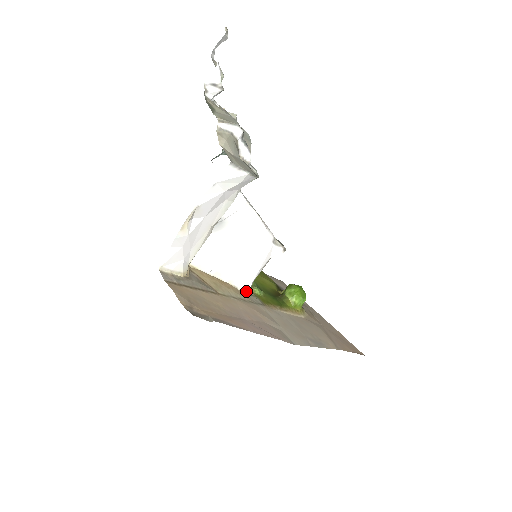
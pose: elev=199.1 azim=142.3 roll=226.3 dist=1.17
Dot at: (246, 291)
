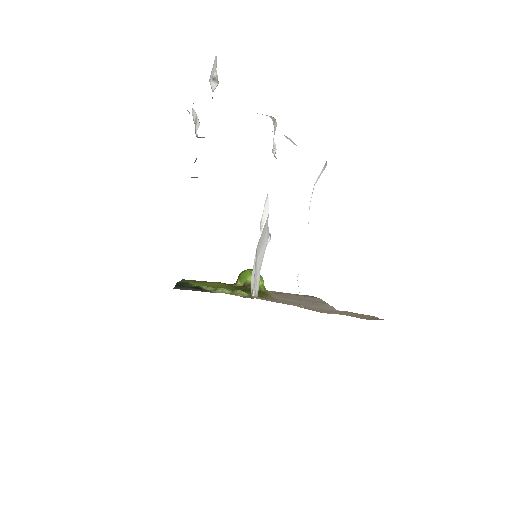
Dot at: (257, 296)
